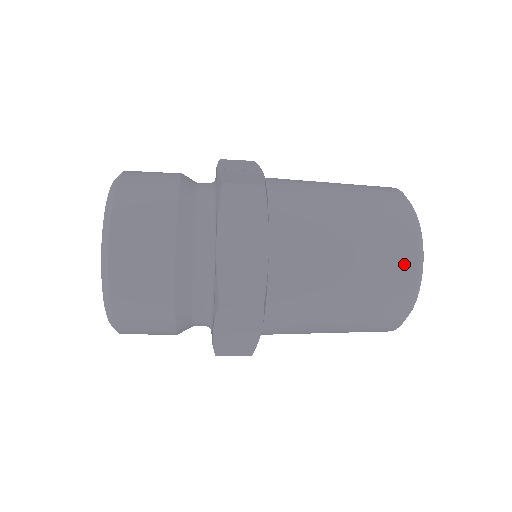
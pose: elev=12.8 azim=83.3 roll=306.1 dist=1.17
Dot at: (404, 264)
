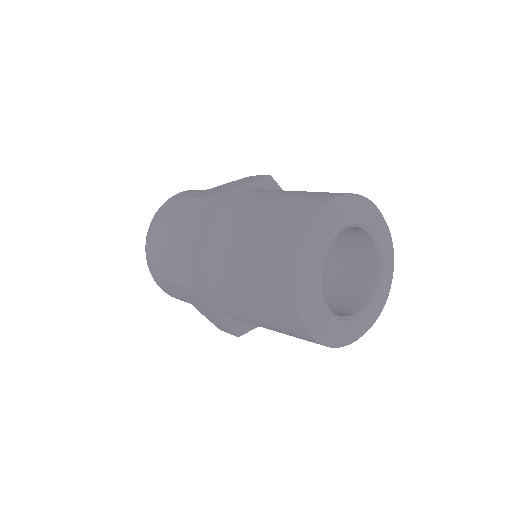
Dot at: (282, 271)
